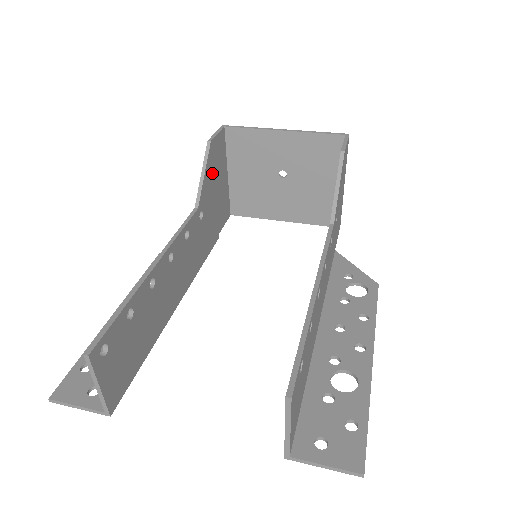
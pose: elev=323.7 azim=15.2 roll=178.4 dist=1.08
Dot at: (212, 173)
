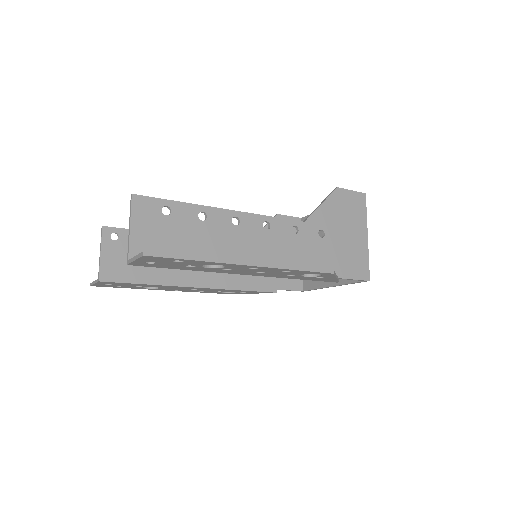
Dot at: occluded
